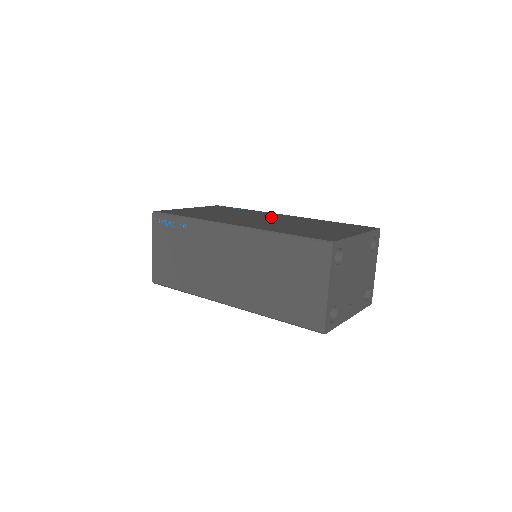
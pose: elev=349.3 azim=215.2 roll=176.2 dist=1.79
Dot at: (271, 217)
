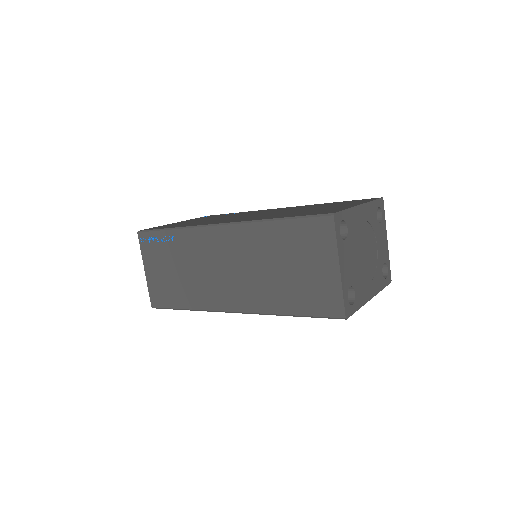
Dot at: occluded
